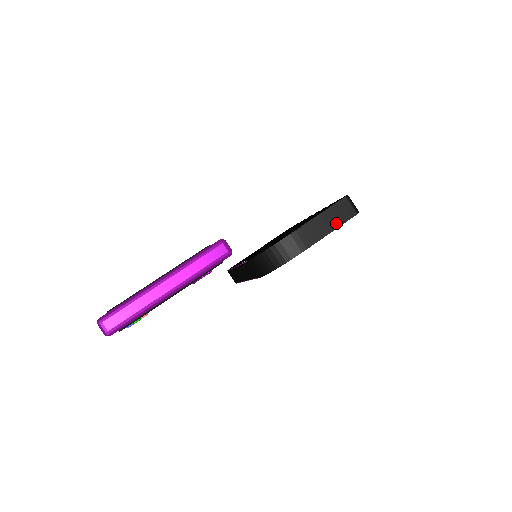
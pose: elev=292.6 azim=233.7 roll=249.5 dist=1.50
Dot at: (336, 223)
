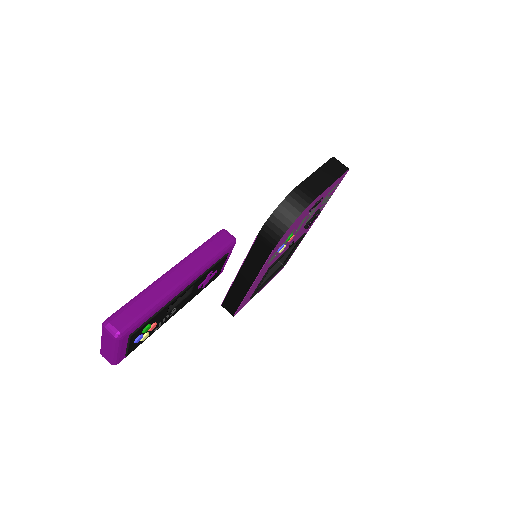
Dot at: (333, 177)
